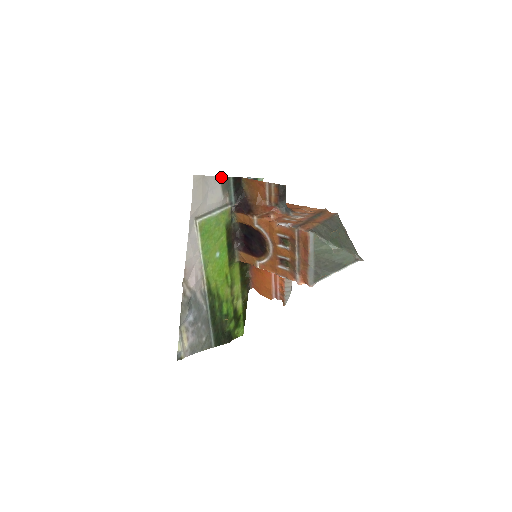
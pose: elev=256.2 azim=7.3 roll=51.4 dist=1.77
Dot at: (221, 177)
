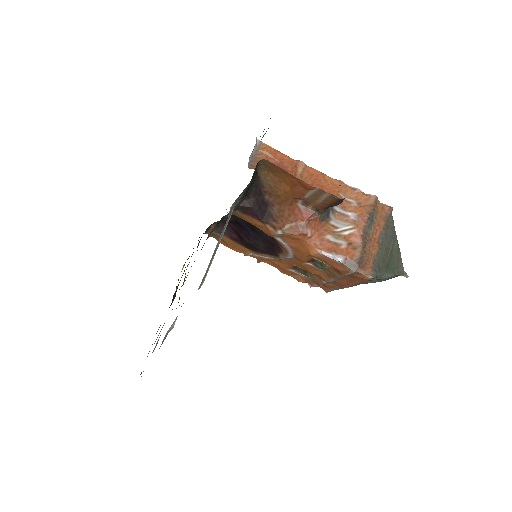
Dot at: occluded
